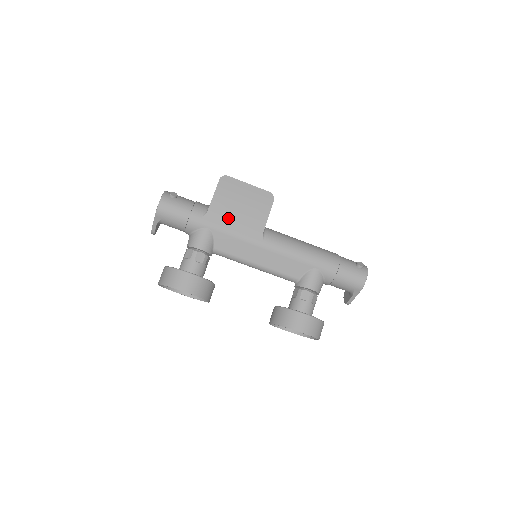
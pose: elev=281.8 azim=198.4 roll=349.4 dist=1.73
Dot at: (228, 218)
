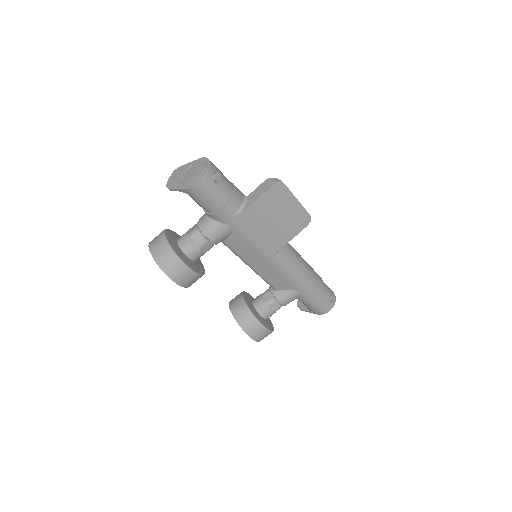
Dot at: (256, 226)
